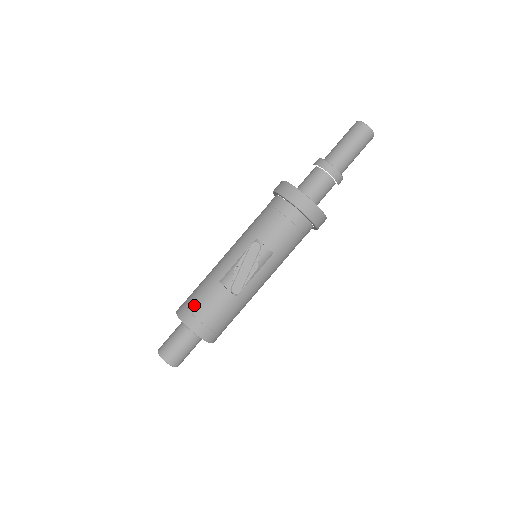
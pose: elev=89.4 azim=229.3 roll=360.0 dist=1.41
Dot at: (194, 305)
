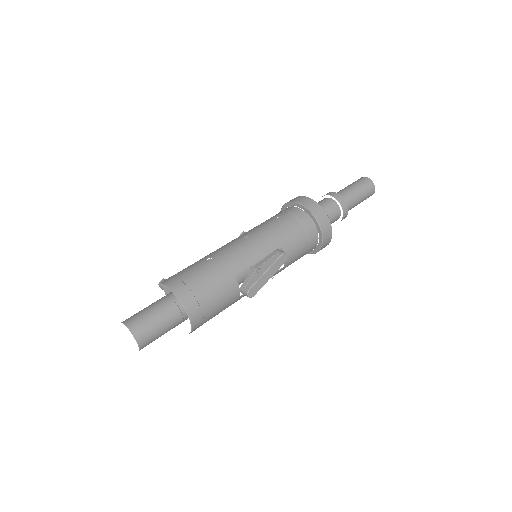
Dot at: (202, 291)
